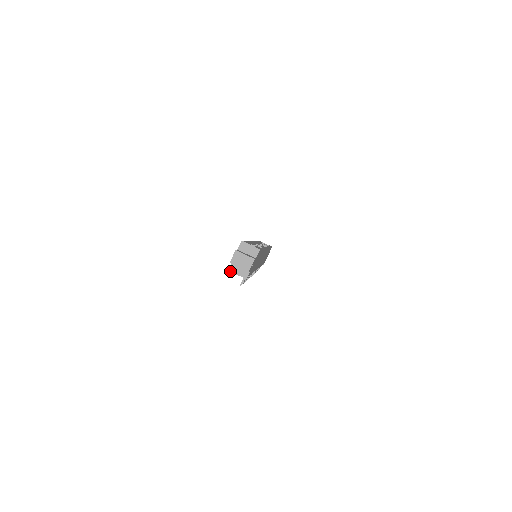
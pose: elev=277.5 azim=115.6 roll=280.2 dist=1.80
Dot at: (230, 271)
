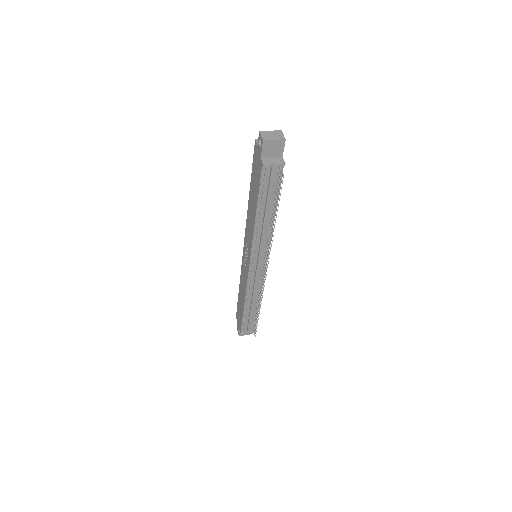
Dot at: (265, 164)
